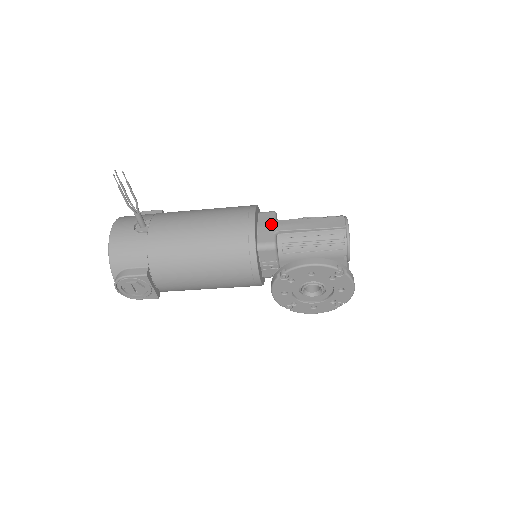
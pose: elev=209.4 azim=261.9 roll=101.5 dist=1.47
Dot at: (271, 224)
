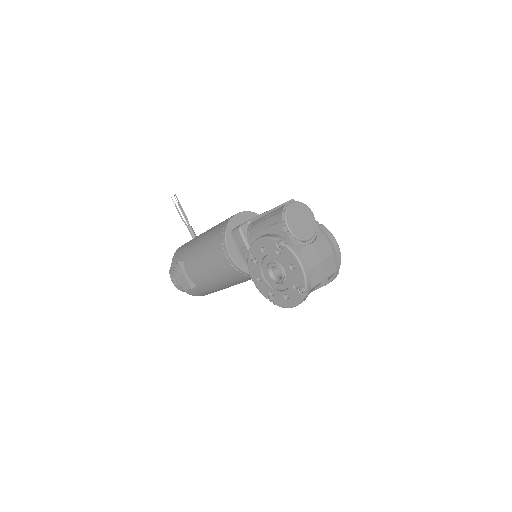
Dot at: occluded
